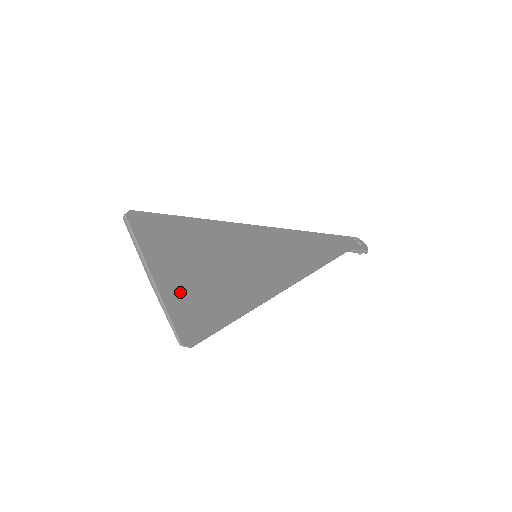
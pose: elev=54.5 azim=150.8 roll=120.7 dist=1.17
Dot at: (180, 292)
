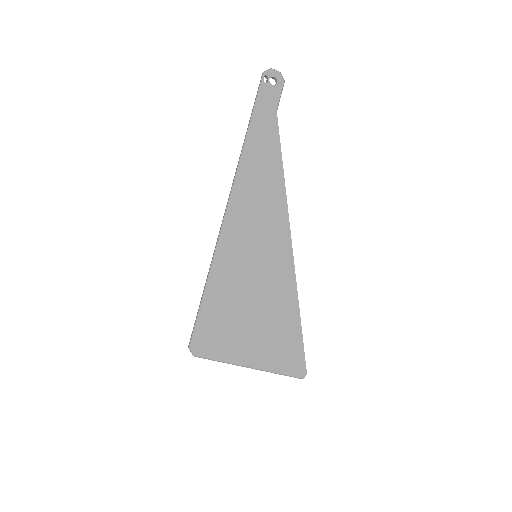
Dot at: (271, 356)
